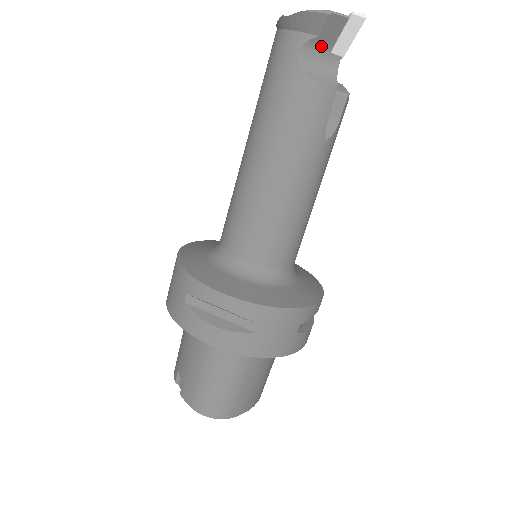
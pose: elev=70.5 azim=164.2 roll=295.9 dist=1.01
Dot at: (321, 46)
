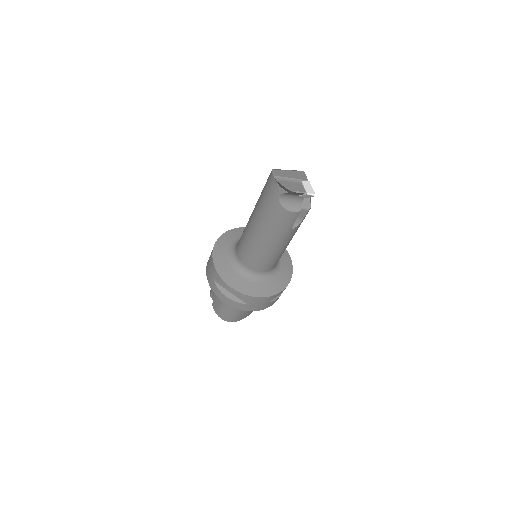
Dot at: (292, 194)
